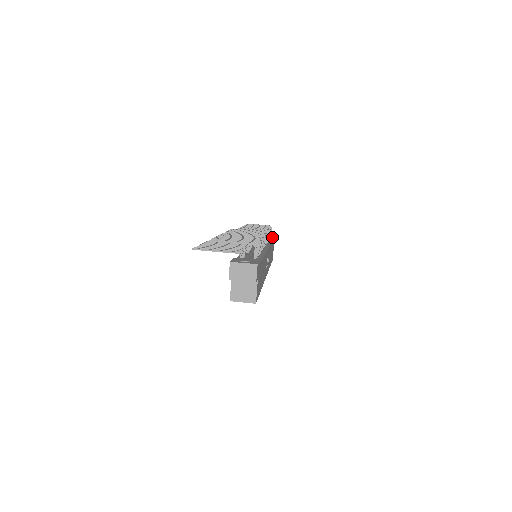
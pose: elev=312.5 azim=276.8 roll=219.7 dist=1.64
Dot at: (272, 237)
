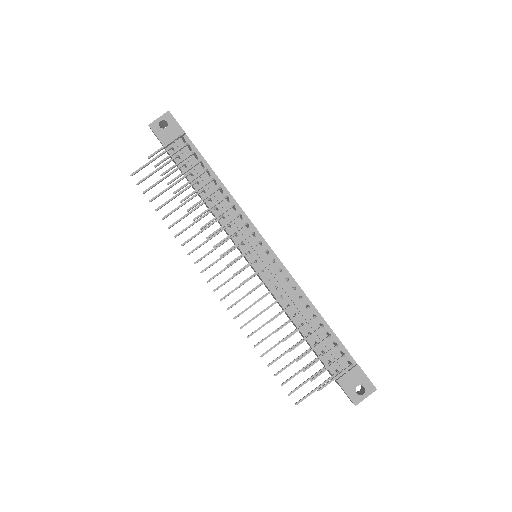
Dot at: (186, 140)
